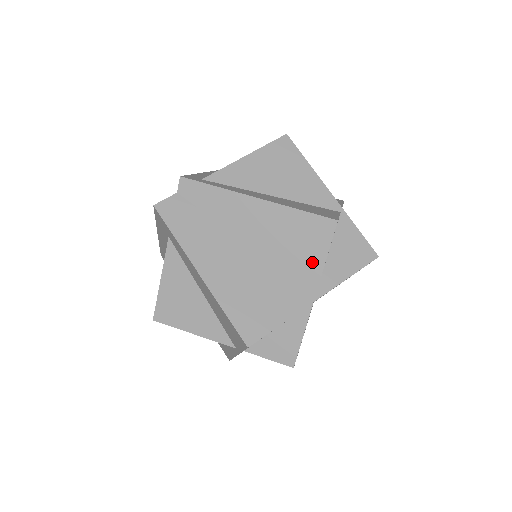
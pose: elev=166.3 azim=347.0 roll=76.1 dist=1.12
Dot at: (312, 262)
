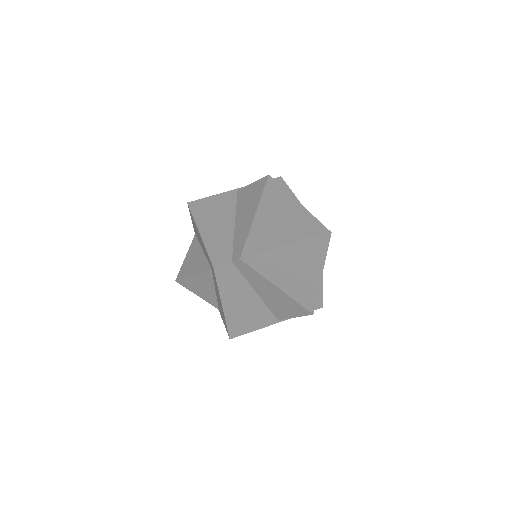
Dot at: (287, 315)
